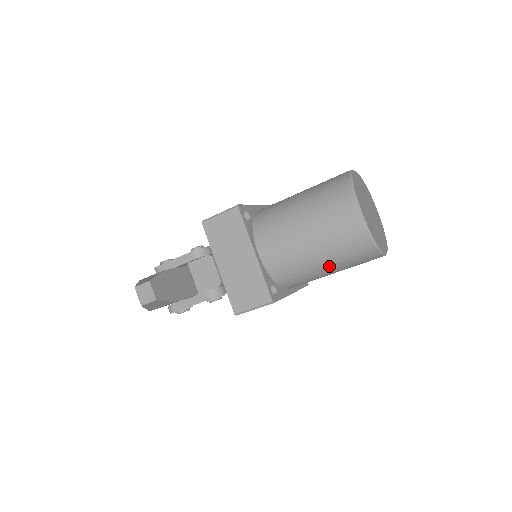
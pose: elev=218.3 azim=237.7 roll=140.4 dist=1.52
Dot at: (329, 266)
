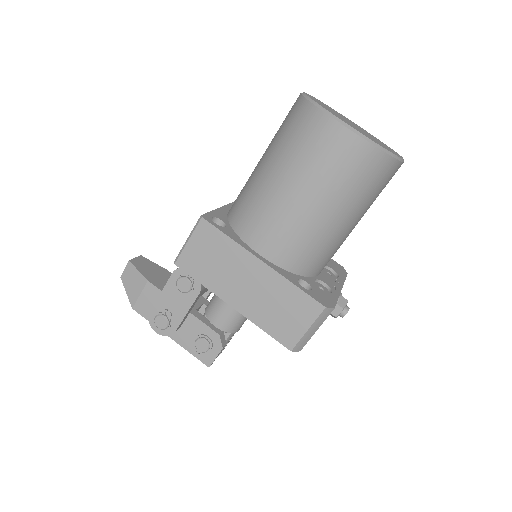
Dot at: (275, 166)
